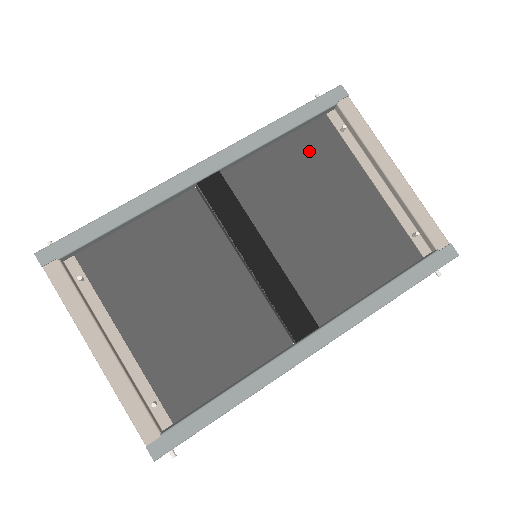
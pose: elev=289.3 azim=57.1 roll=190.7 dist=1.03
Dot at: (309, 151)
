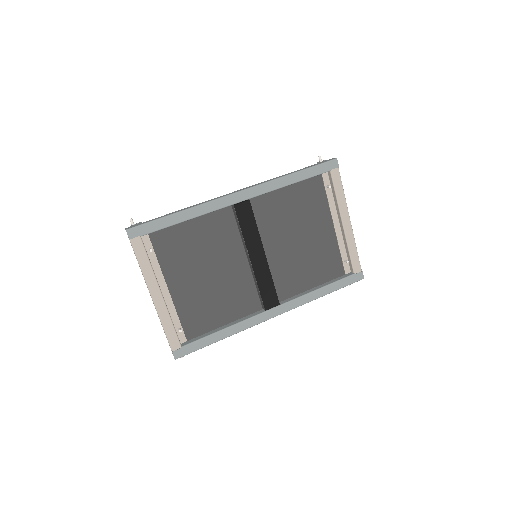
Dot at: (304, 196)
